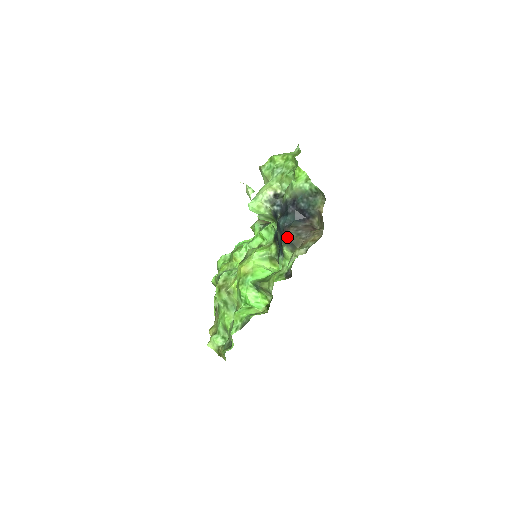
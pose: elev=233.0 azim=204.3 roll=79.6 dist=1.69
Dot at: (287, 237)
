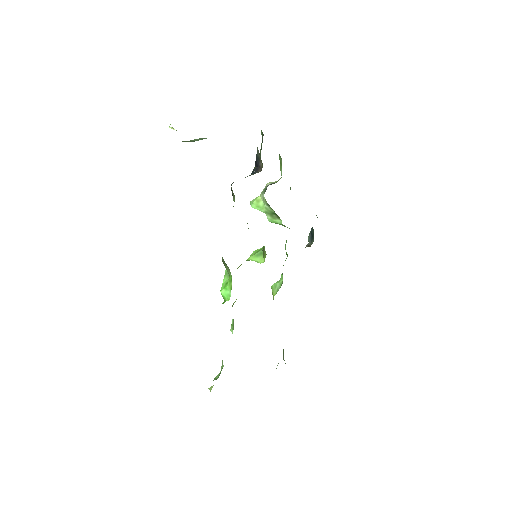
Dot at: occluded
